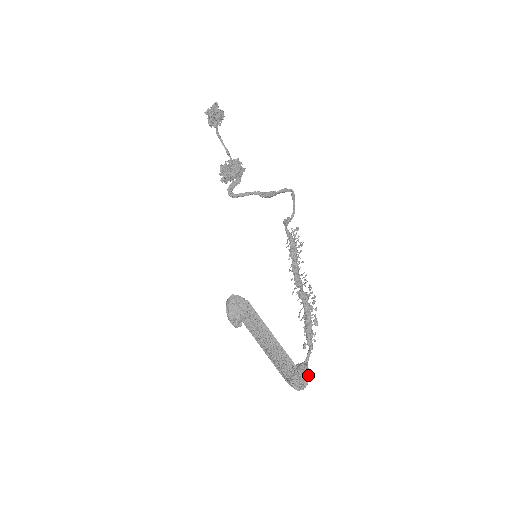
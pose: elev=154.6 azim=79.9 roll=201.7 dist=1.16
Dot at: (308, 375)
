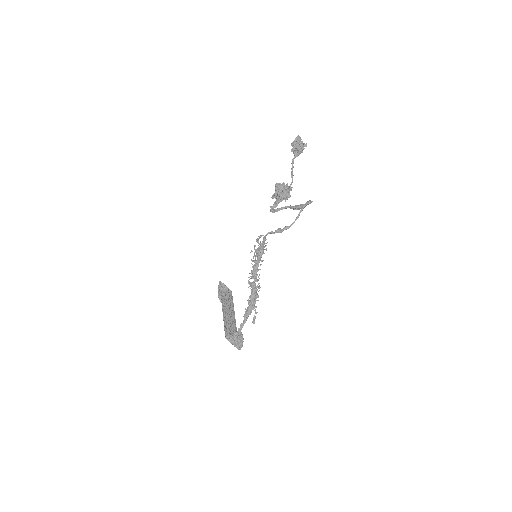
Dot at: (234, 339)
